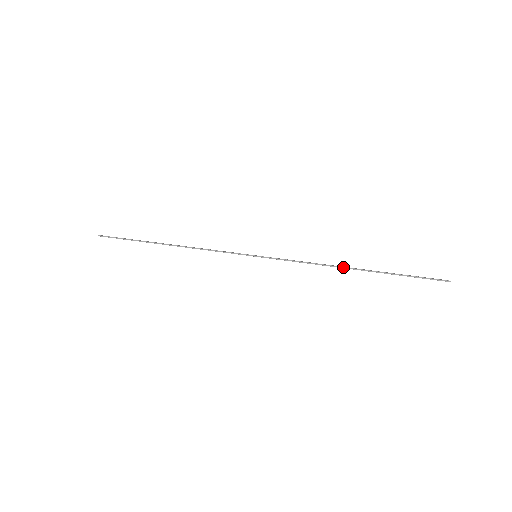
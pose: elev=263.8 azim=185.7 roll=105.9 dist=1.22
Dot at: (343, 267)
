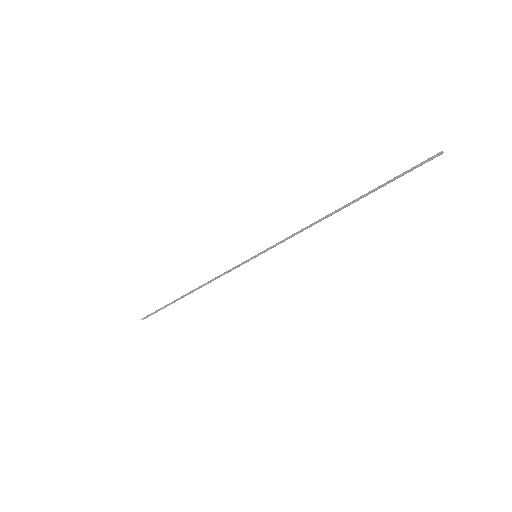
Dot at: (331, 213)
